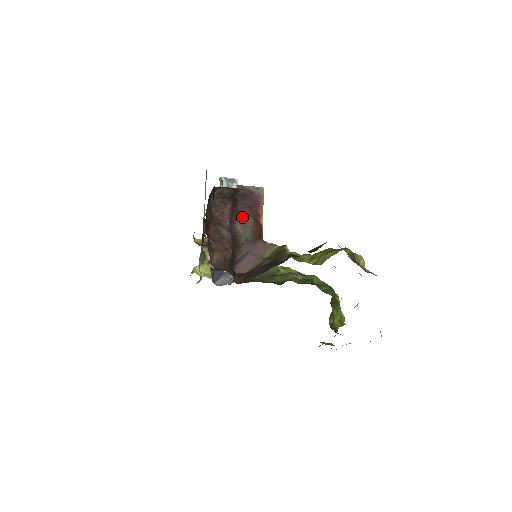
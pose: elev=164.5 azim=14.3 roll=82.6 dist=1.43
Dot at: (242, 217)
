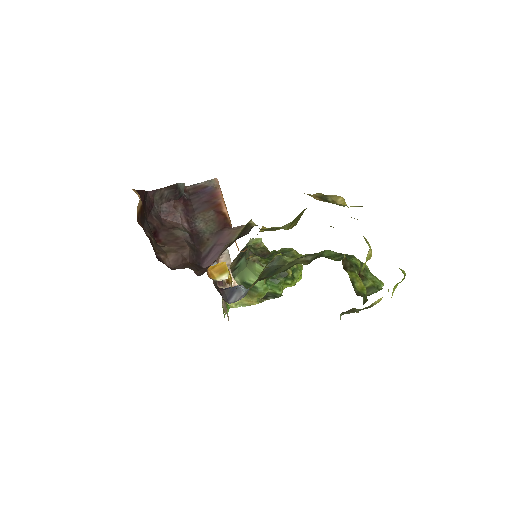
Dot at: (201, 214)
